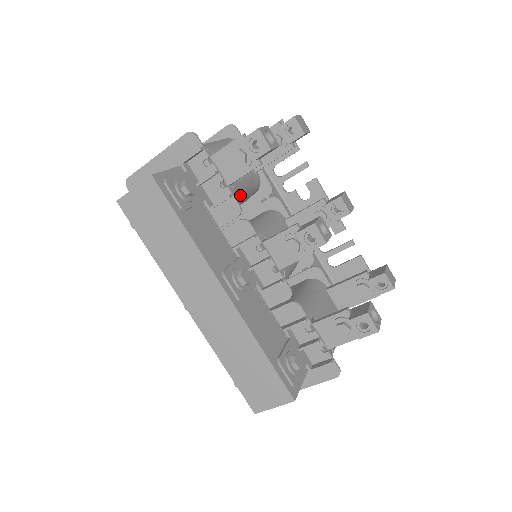
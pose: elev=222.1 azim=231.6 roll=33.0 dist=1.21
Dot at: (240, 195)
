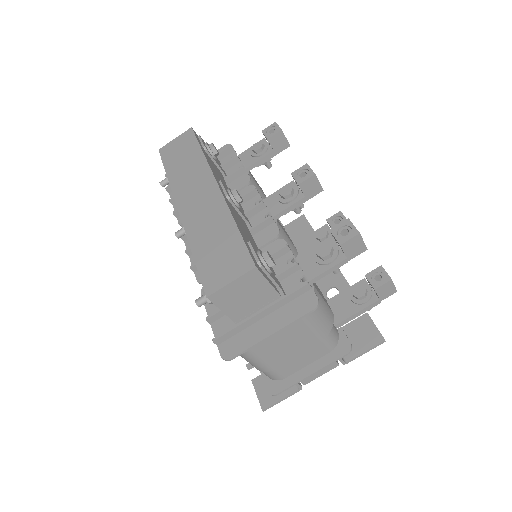
Dot at: occluded
